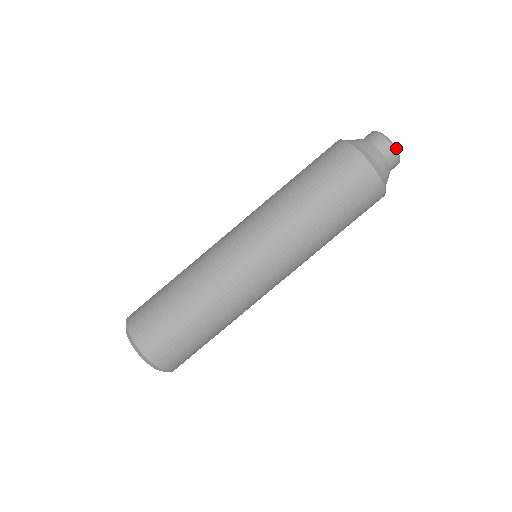
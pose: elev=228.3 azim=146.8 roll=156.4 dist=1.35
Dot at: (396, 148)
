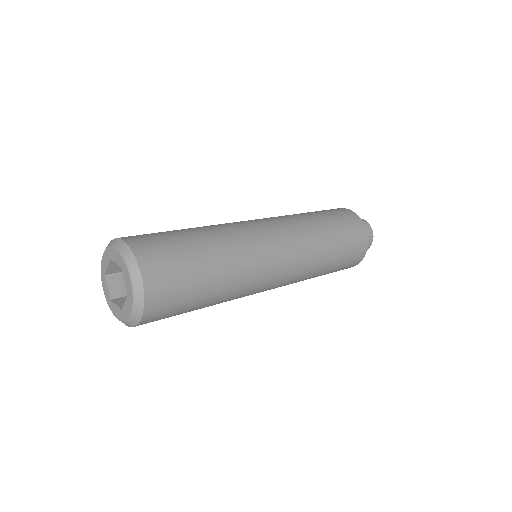
Dot at: (371, 228)
